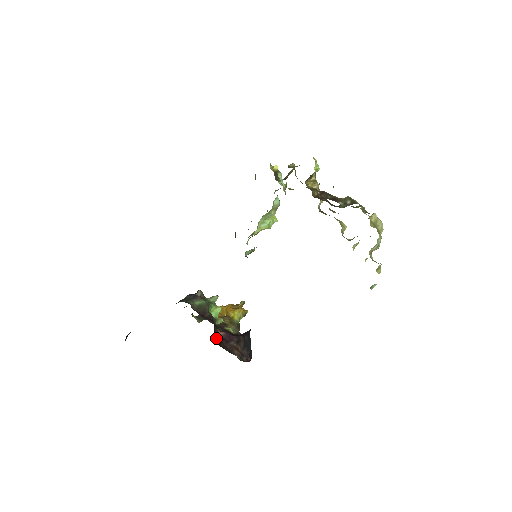
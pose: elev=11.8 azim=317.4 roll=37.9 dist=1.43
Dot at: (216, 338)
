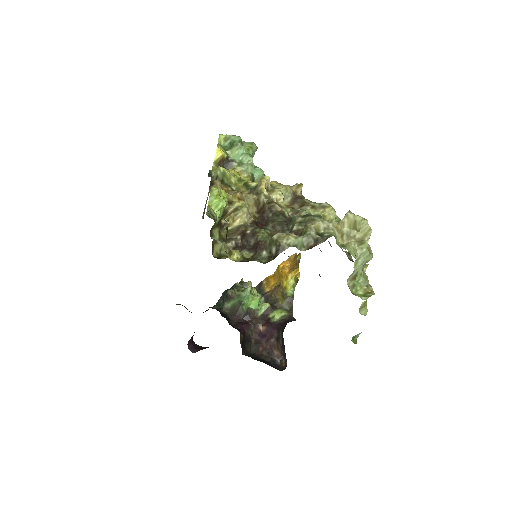
Dot at: (252, 343)
